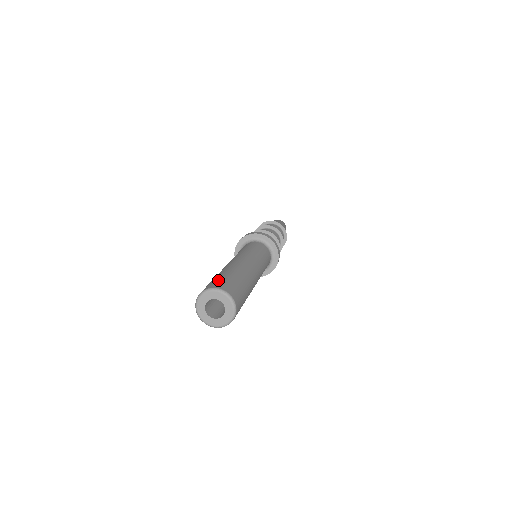
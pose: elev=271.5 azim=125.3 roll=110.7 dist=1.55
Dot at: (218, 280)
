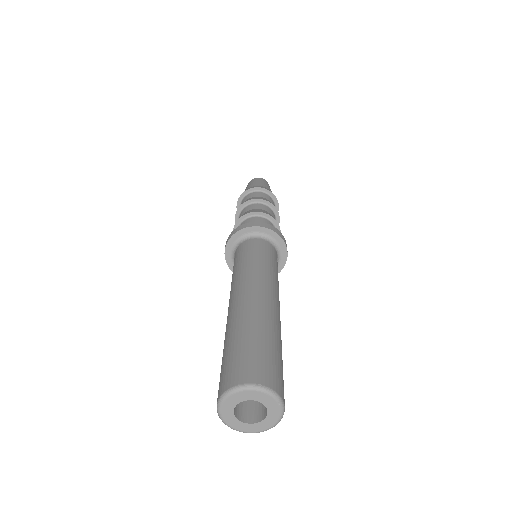
Dot at: (229, 363)
